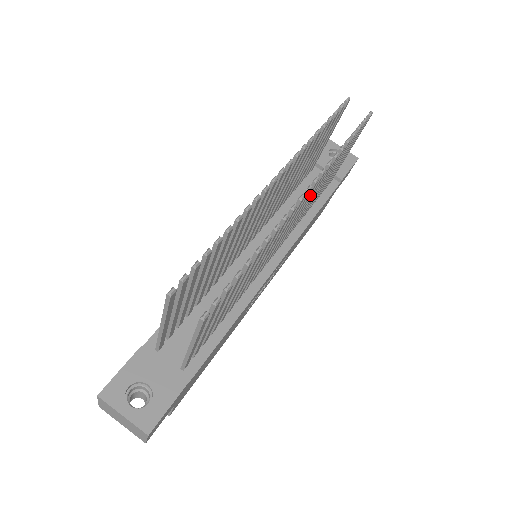
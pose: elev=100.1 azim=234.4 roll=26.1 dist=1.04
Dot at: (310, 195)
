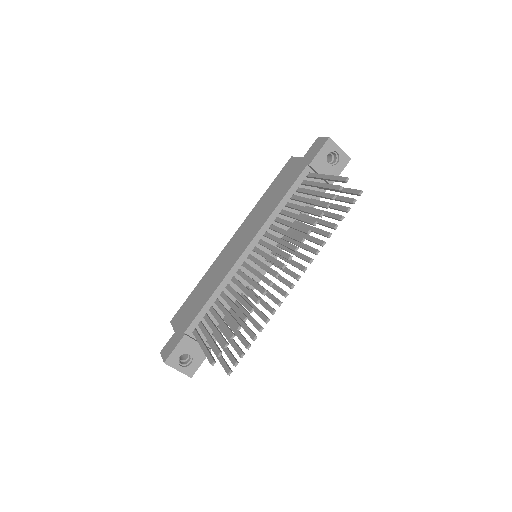
Dot at: (300, 258)
